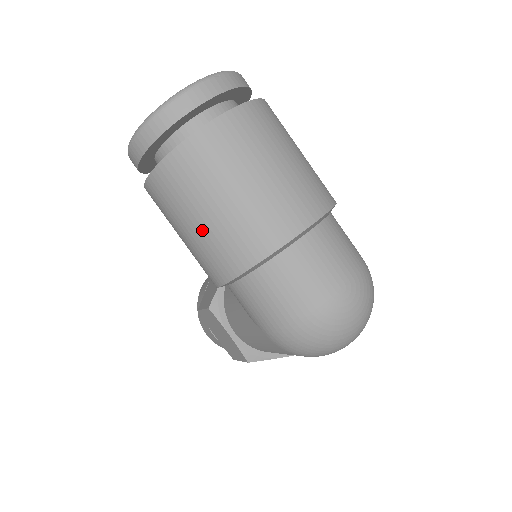
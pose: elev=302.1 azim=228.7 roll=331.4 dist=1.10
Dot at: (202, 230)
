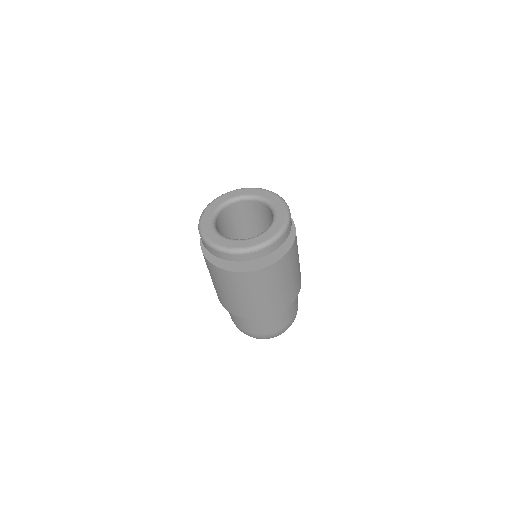
Dot at: (216, 286)
